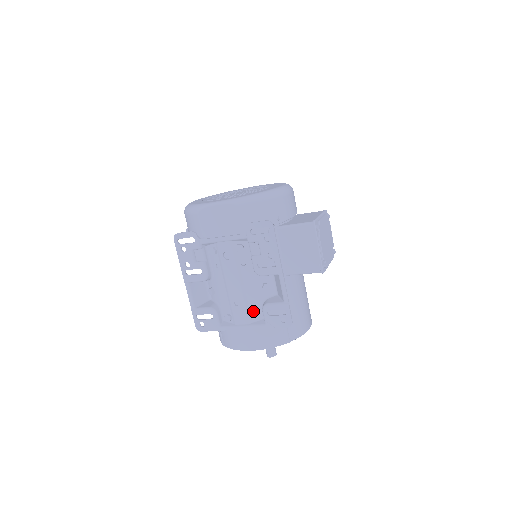
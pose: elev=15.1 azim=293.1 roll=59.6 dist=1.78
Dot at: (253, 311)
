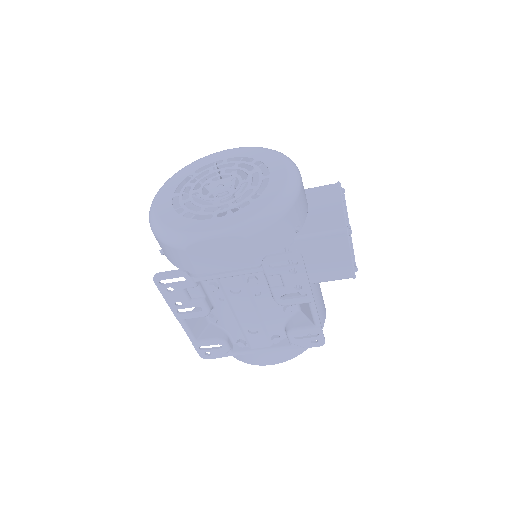
Dot at: (273, 334)
